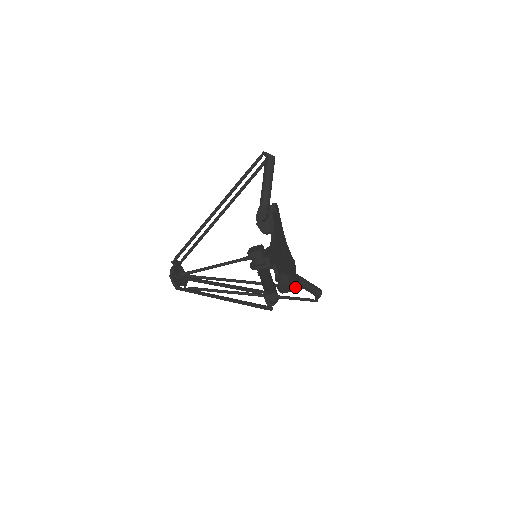
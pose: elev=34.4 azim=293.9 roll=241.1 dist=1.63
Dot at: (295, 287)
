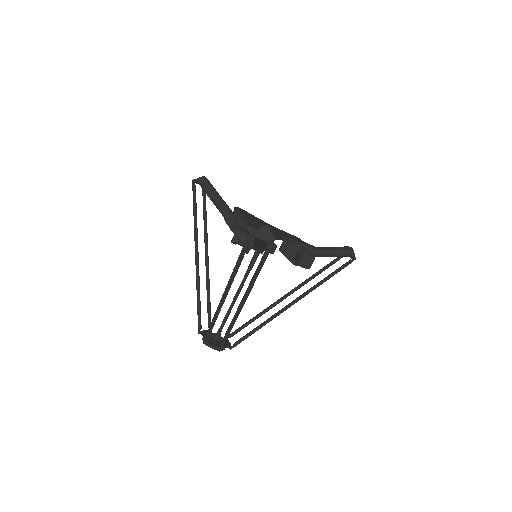
Dot at: (326, 266)
